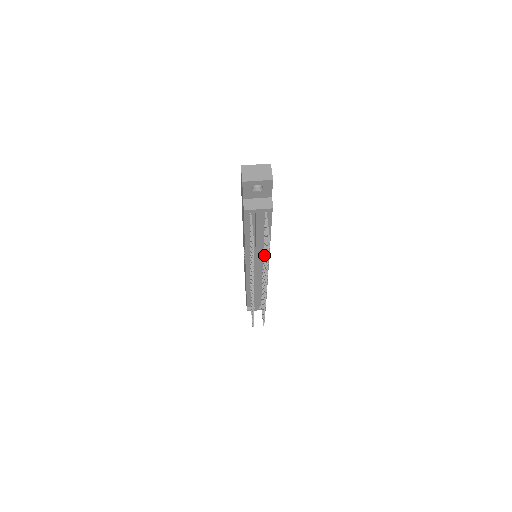
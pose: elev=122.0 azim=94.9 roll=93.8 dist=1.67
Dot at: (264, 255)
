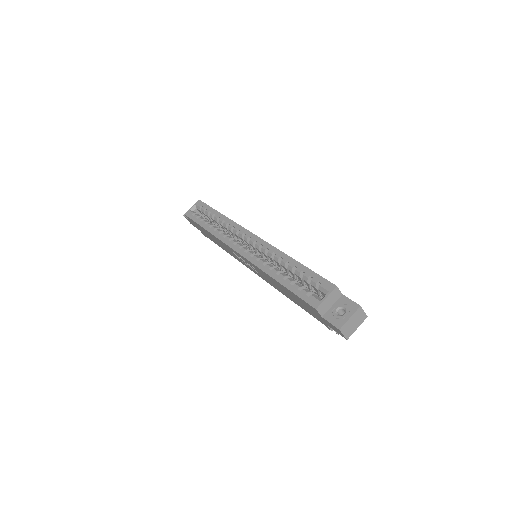
Dot at: occluded
